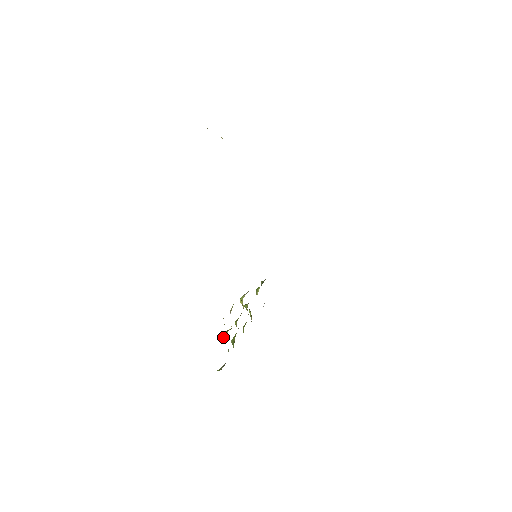
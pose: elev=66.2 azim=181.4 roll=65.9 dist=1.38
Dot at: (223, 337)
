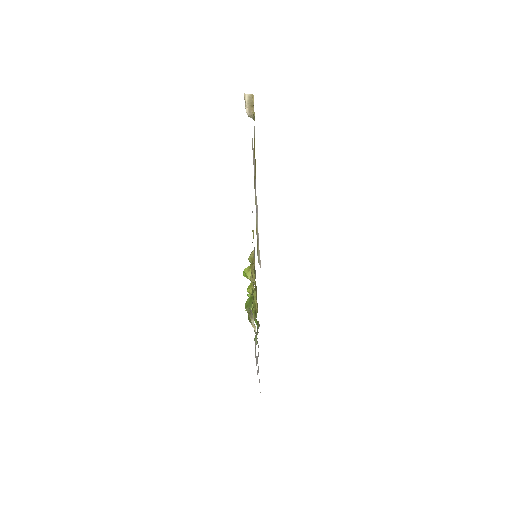
Dot at: (247, 269)
